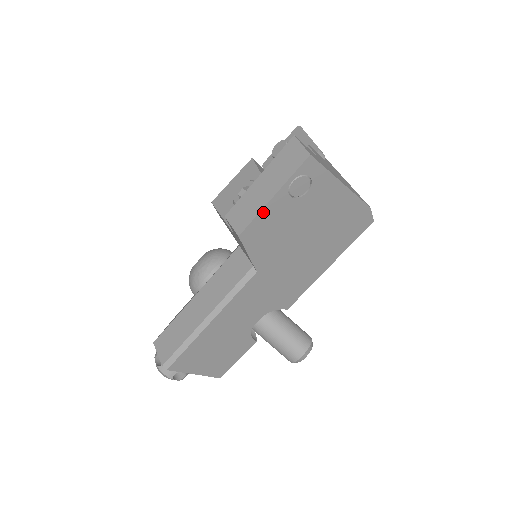
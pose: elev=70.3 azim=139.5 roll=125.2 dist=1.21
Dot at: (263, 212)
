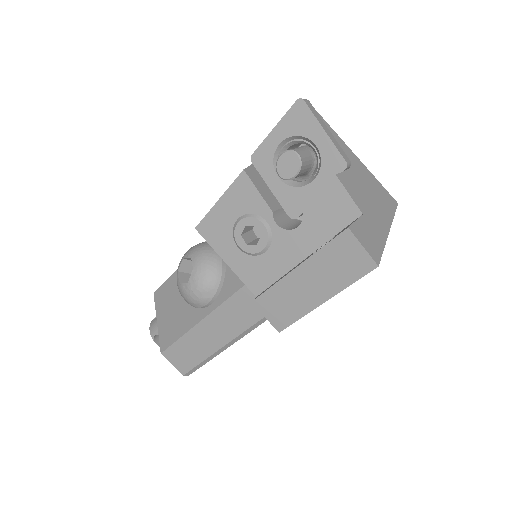
Dot at: (309, 311)
